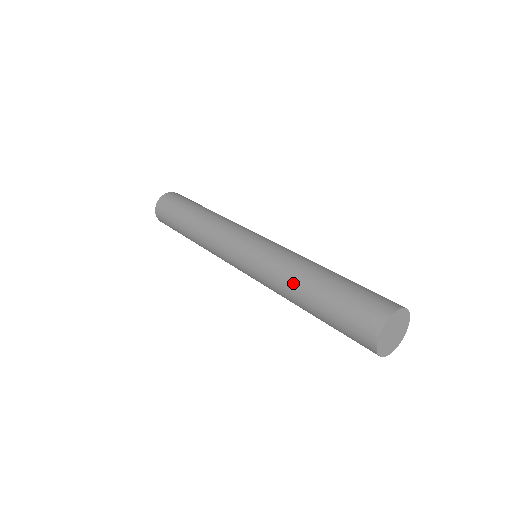
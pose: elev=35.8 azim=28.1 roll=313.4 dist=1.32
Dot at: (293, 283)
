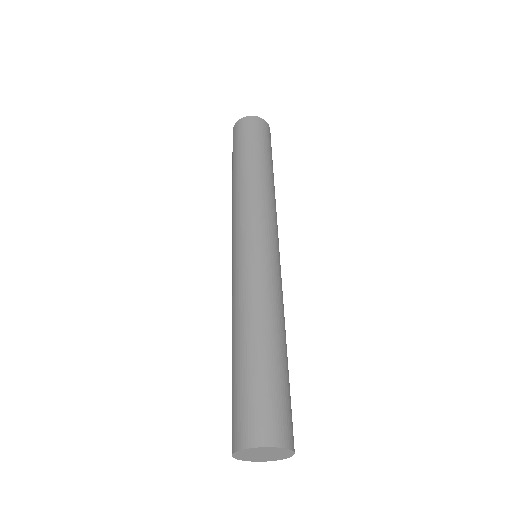
Dot at: occluded
